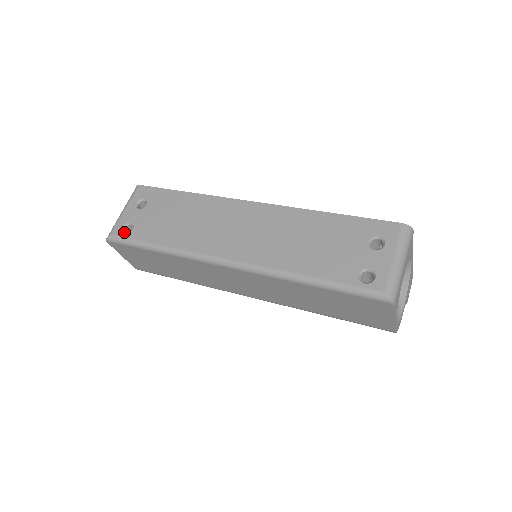
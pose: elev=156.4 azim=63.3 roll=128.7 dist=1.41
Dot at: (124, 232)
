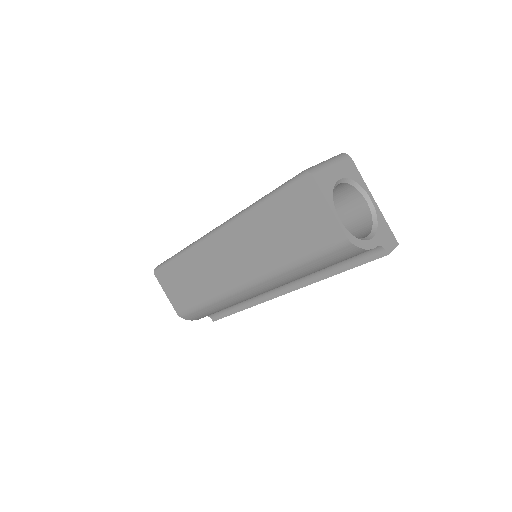
Dot at: occluded
